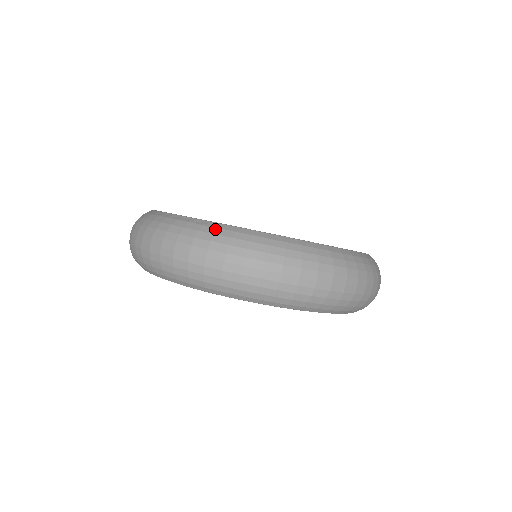
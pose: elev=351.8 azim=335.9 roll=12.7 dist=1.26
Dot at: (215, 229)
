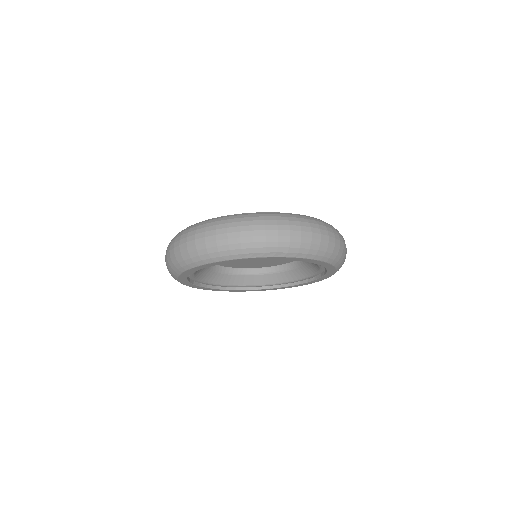
Dot at: occluded
